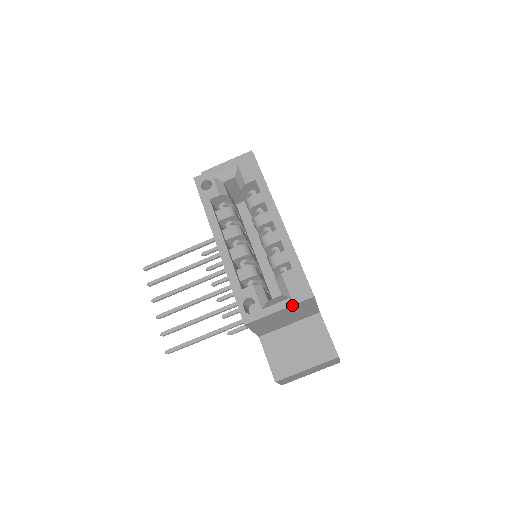
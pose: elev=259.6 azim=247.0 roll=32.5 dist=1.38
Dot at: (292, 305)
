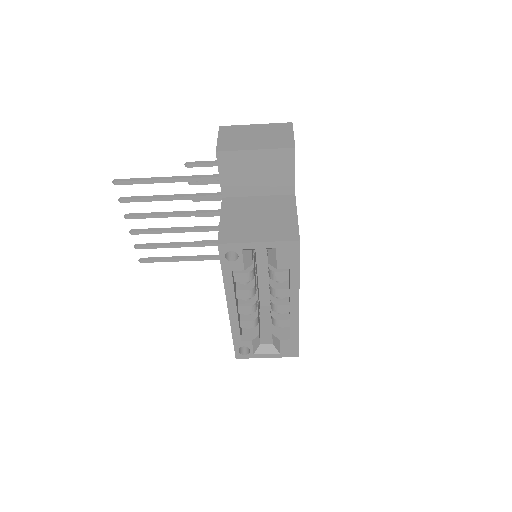
Dot at: (279, 357)
